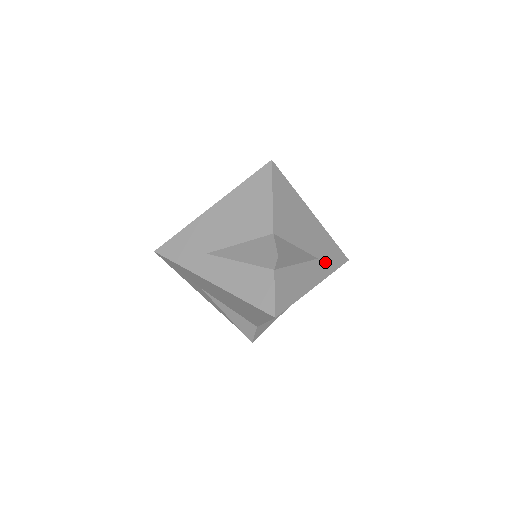
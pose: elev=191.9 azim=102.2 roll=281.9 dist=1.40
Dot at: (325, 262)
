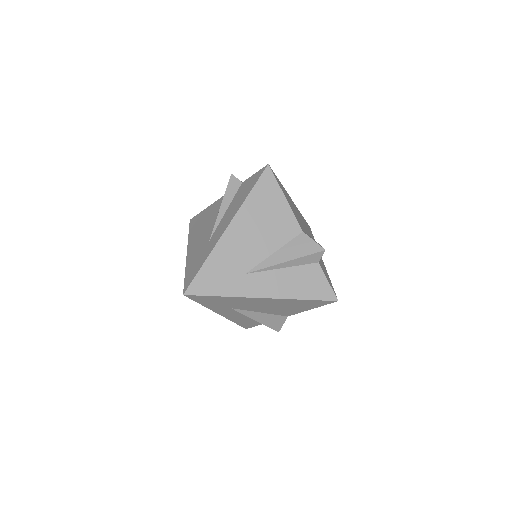
Dot at: occluded
